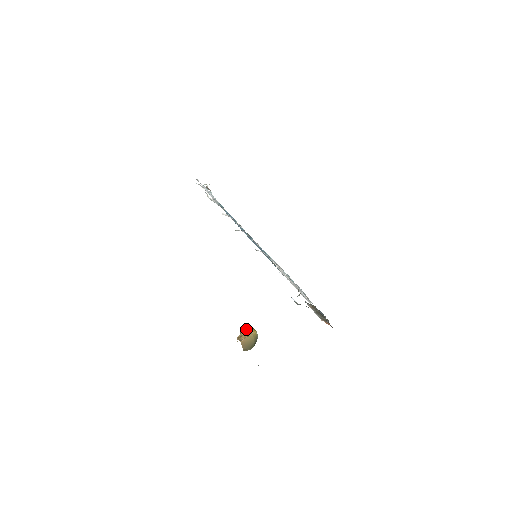
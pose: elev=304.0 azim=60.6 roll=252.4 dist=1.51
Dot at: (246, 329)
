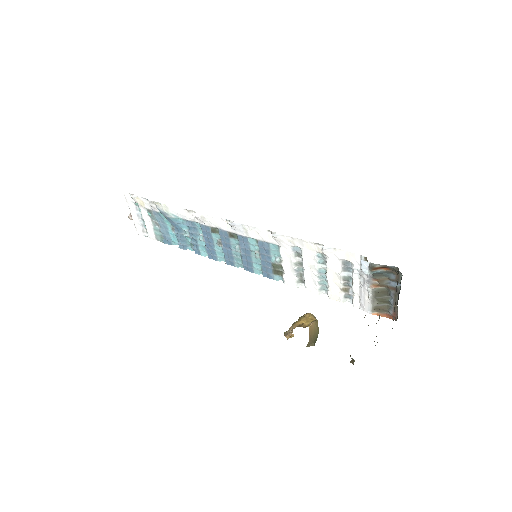
Dot at: (302, 316)
